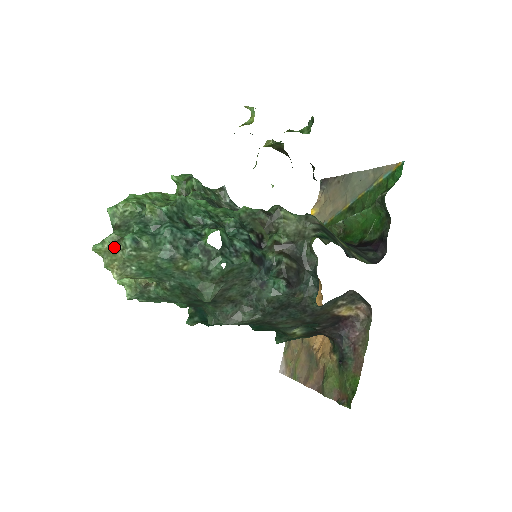
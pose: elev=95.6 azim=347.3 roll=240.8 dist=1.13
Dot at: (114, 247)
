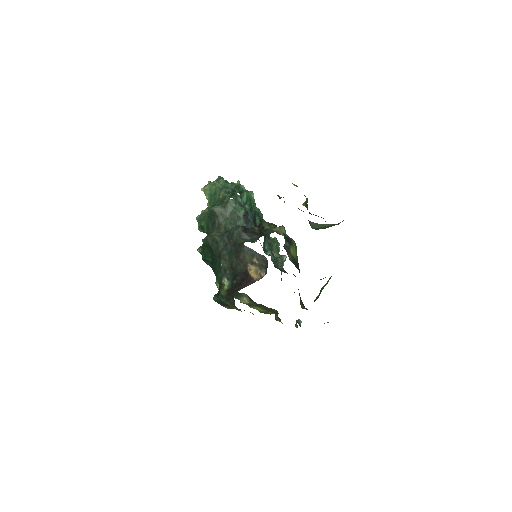
Dot at: occluded
